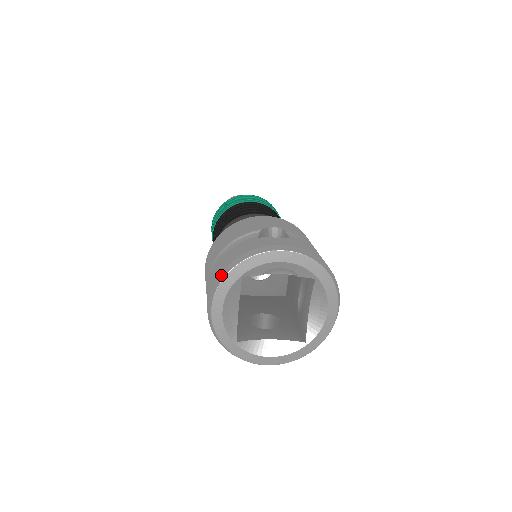
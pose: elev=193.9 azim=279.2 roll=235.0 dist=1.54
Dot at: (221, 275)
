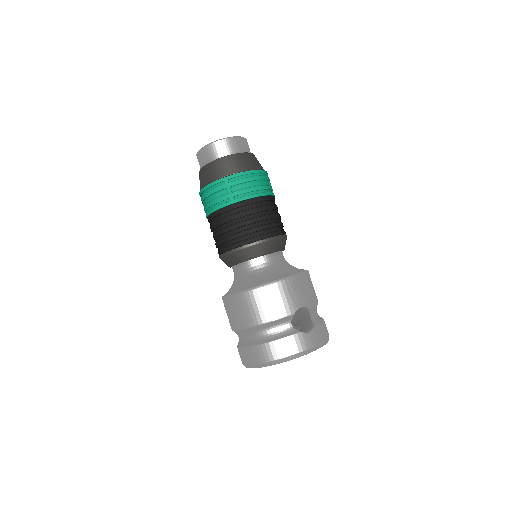
Dot at: (269, 364)
